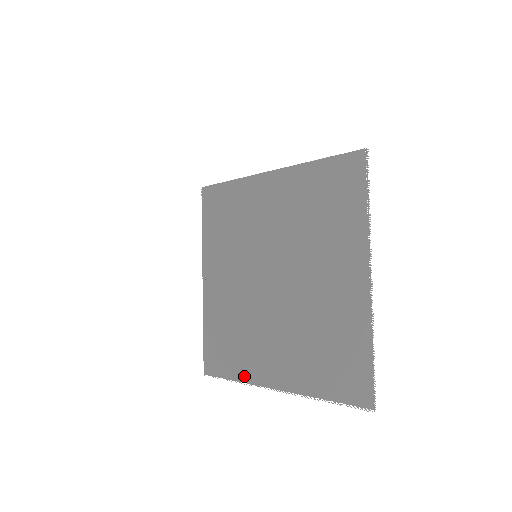
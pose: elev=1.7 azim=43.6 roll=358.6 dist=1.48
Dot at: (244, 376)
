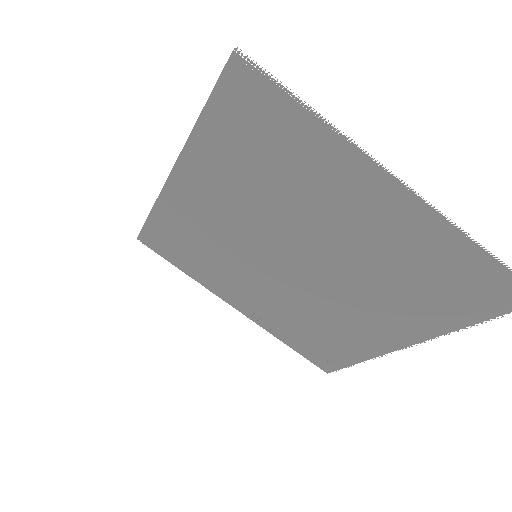
Dot at: (366, 354)
